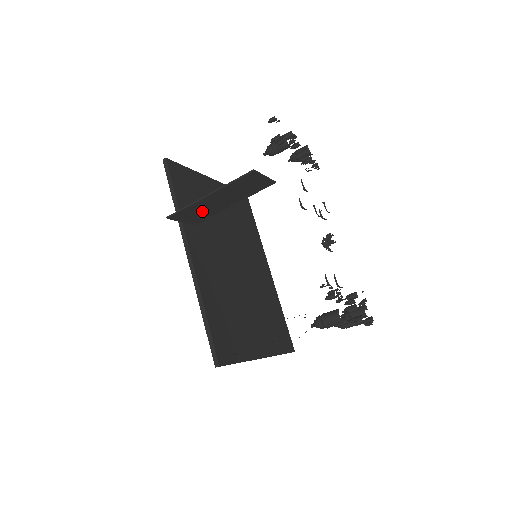
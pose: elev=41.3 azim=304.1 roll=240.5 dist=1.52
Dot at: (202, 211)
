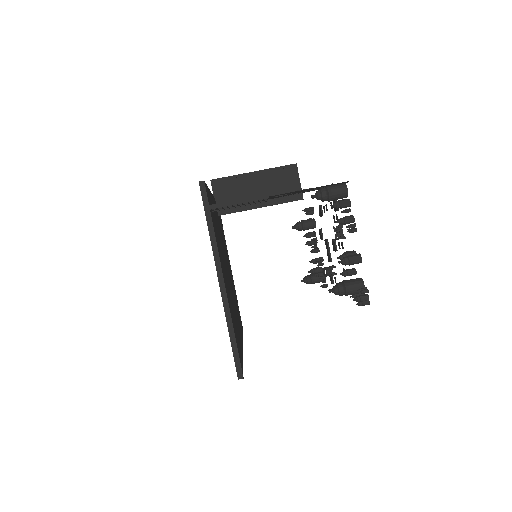
Dot at: (237, 195)
